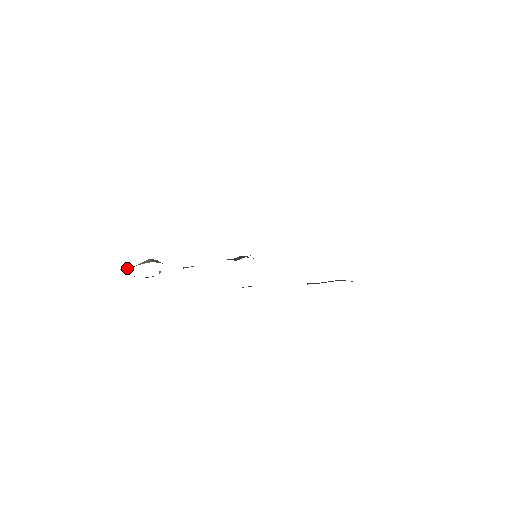
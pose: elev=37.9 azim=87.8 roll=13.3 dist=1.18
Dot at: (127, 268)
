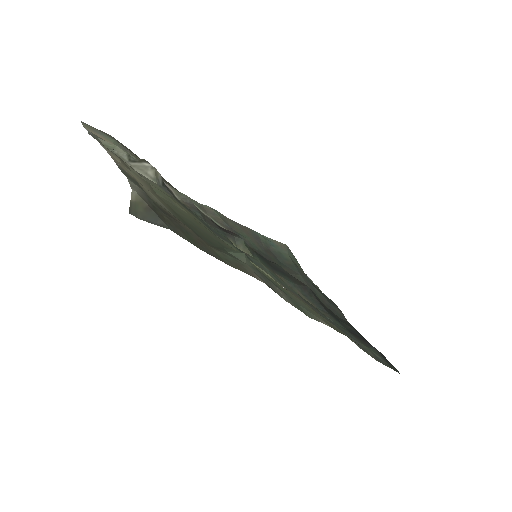
Dot at: (120, 153)
